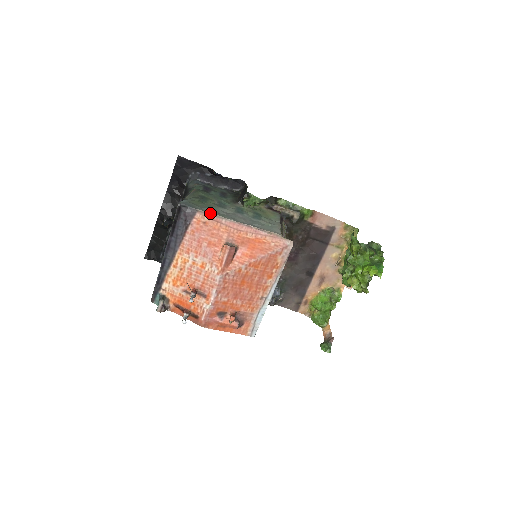
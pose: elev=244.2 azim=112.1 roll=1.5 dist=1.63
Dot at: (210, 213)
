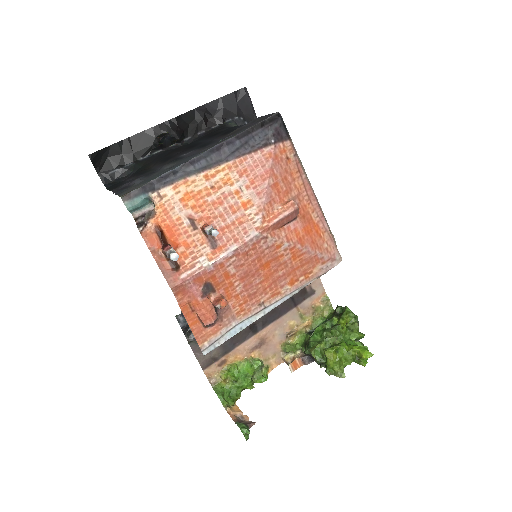
Dot at: occluded
